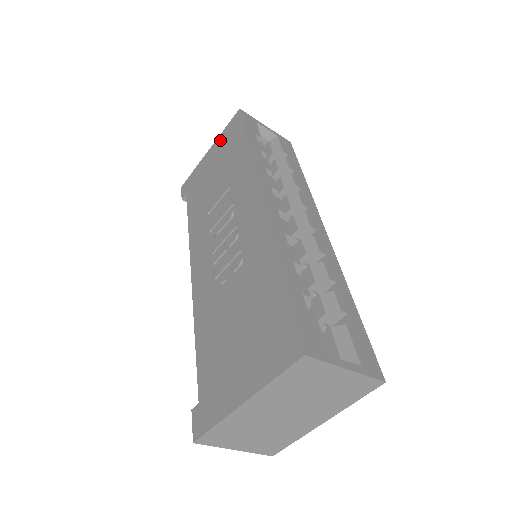
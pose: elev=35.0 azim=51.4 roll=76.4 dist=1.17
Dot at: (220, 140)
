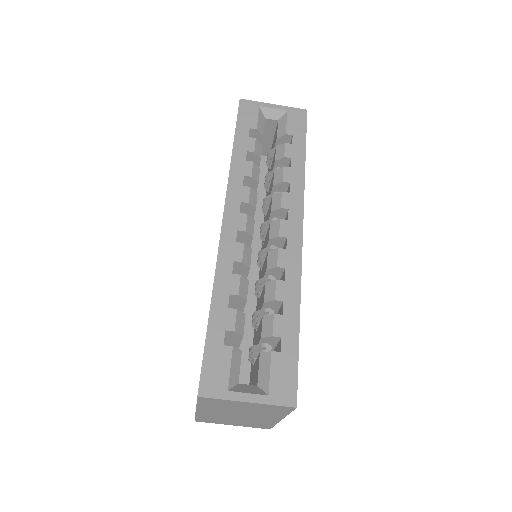
Dot at: occluded
